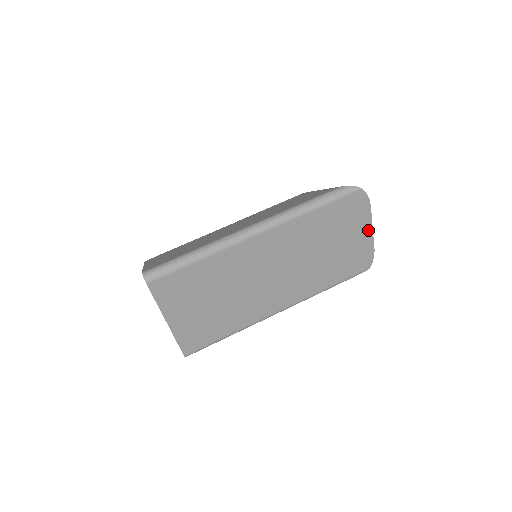
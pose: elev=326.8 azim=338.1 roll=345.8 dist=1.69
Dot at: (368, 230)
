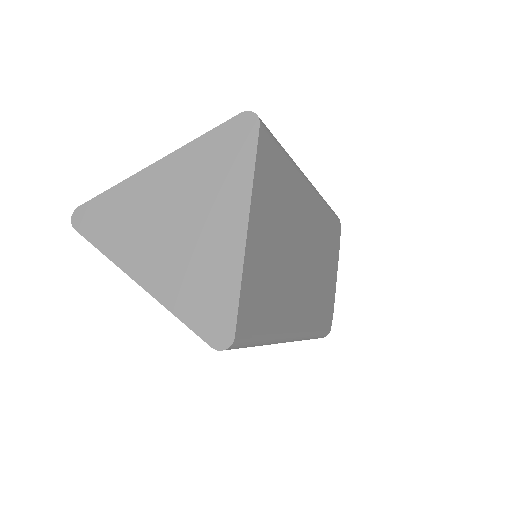
Dot at: (335, 276)
